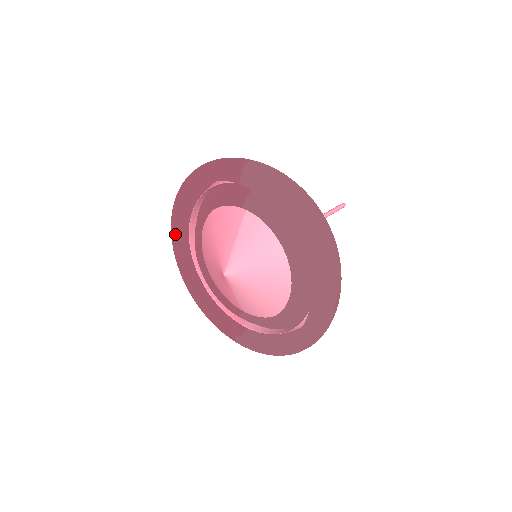
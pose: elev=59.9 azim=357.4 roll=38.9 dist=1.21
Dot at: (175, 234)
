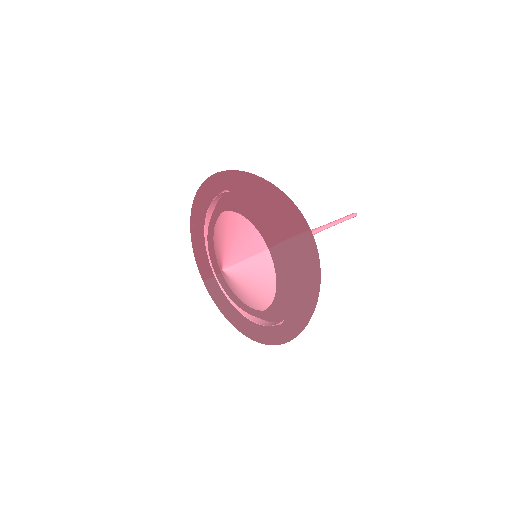
Dot at: (206, 191)
